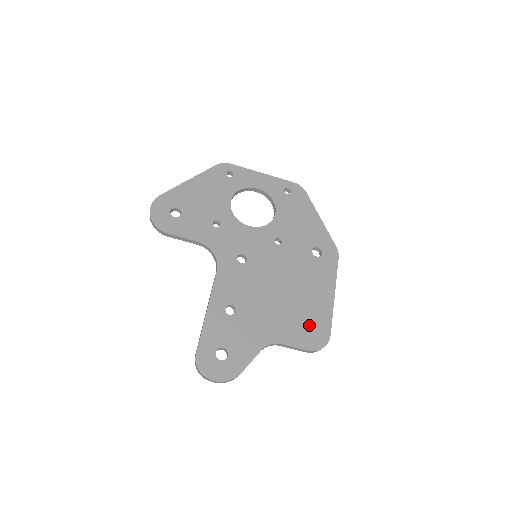
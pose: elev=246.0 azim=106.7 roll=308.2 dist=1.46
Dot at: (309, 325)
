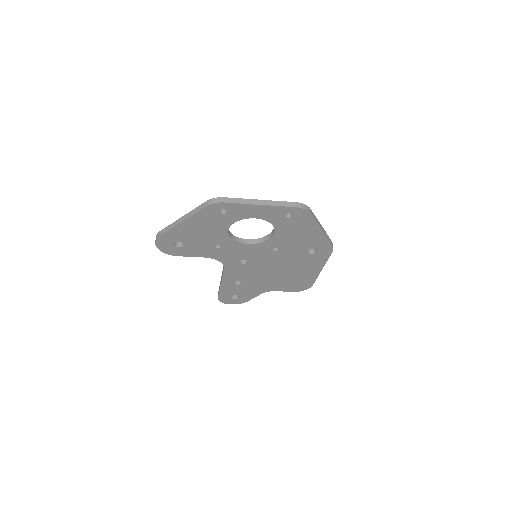
Dot at: (297, 283)
